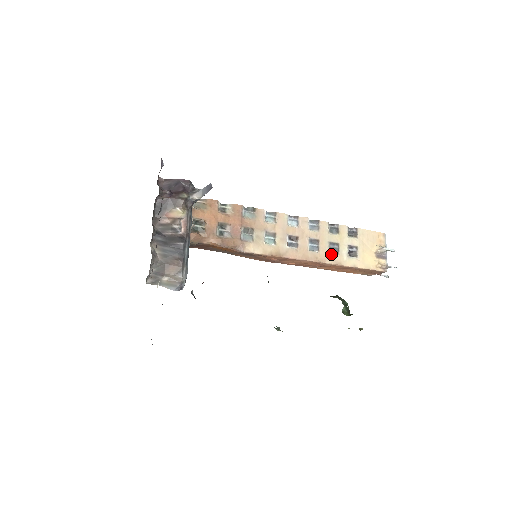
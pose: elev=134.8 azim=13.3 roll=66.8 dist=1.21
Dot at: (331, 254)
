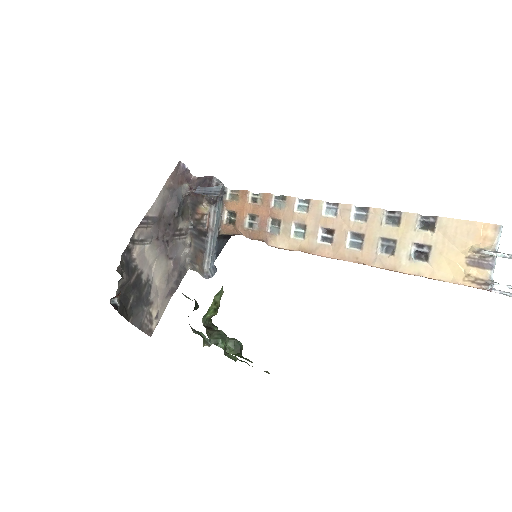
Dot at: (382, 254)
